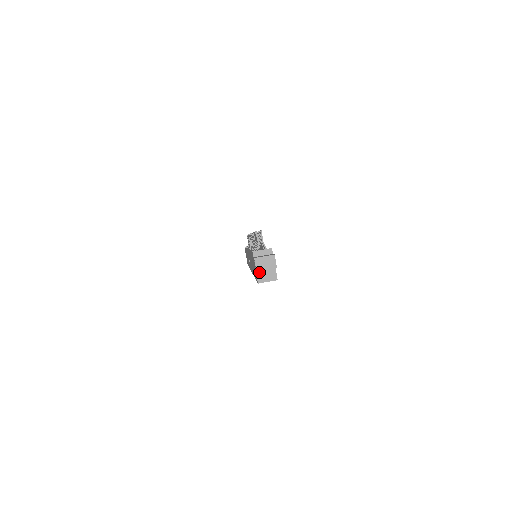
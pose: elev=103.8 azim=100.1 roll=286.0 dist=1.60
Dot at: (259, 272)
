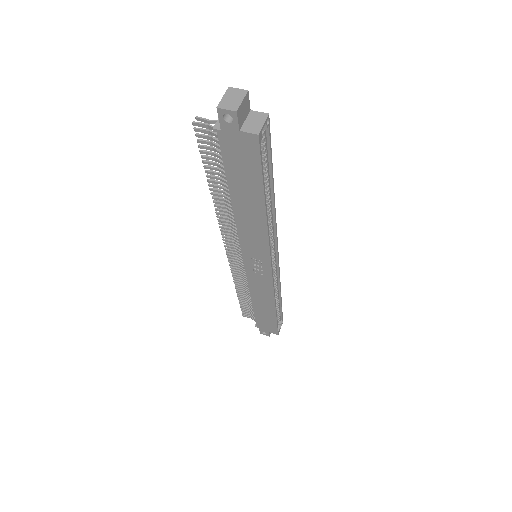
Dot at: (244, 128)
